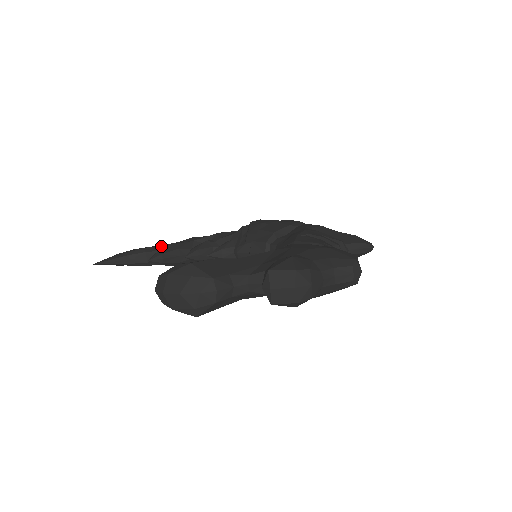
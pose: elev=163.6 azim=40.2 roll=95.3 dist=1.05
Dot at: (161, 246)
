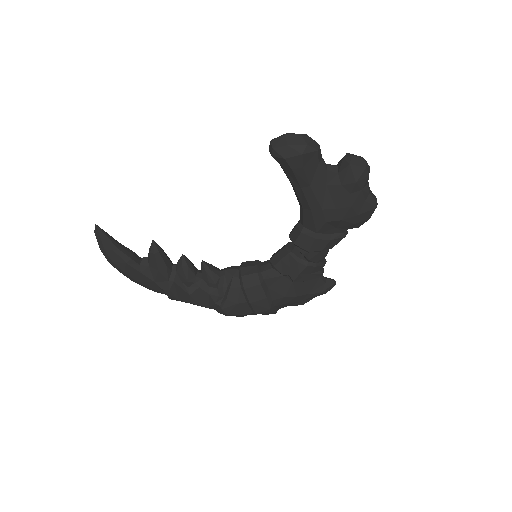
Dot at: occluded
